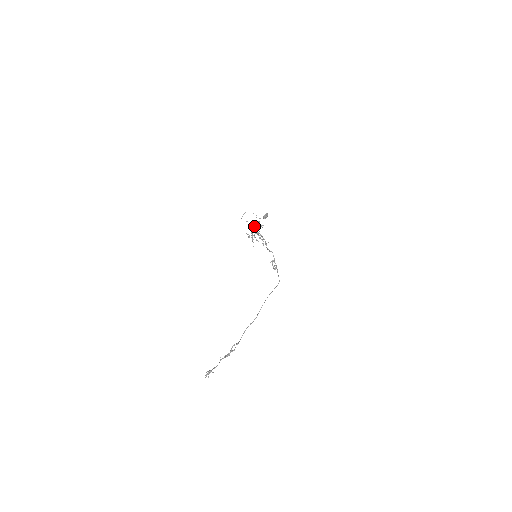
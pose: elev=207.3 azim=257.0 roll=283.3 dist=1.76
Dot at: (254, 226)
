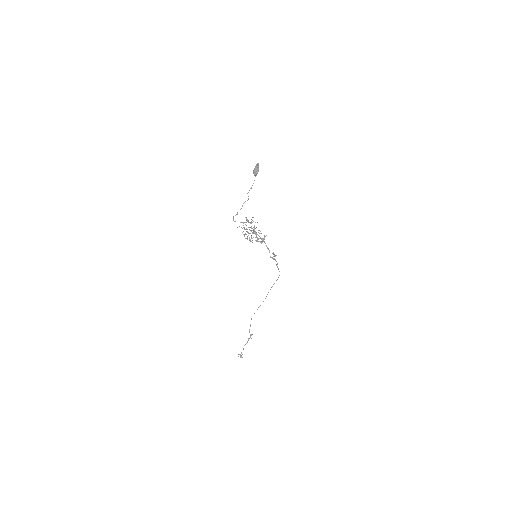
Dot at: occluded
